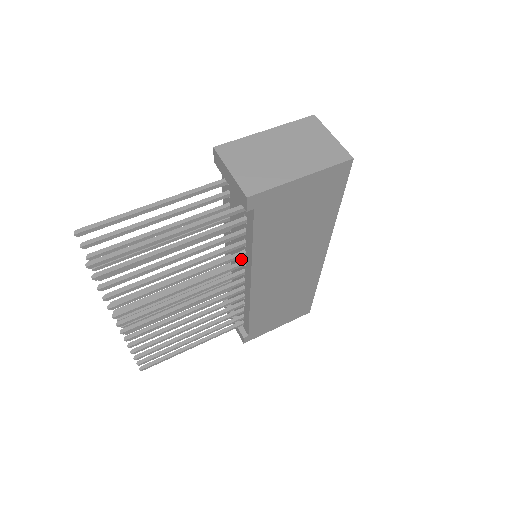
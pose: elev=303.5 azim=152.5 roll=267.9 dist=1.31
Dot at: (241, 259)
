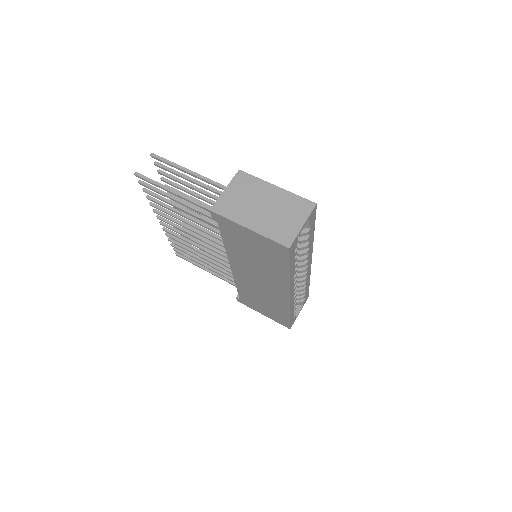
Dot at: occluded
